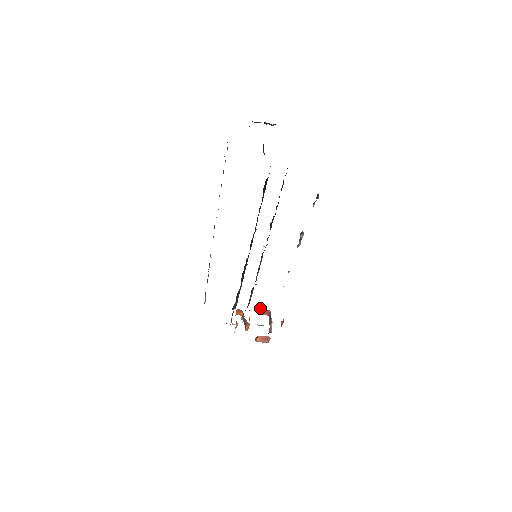
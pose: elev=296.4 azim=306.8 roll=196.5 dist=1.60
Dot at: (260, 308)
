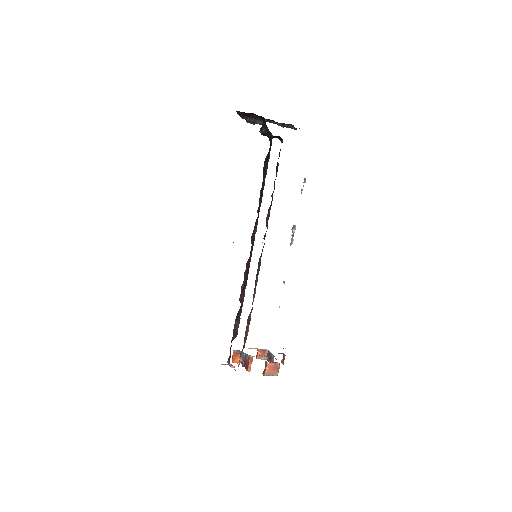
Dot at: occluded
